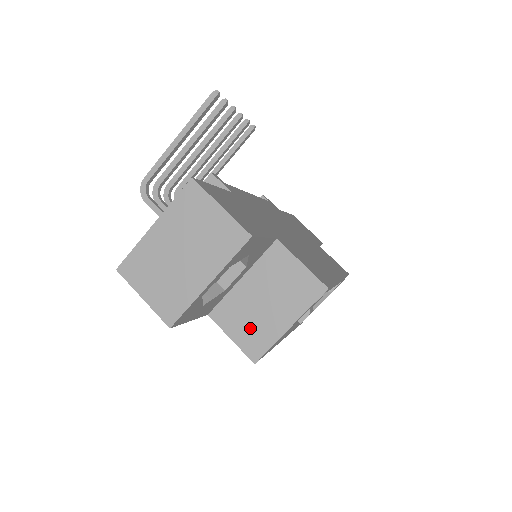
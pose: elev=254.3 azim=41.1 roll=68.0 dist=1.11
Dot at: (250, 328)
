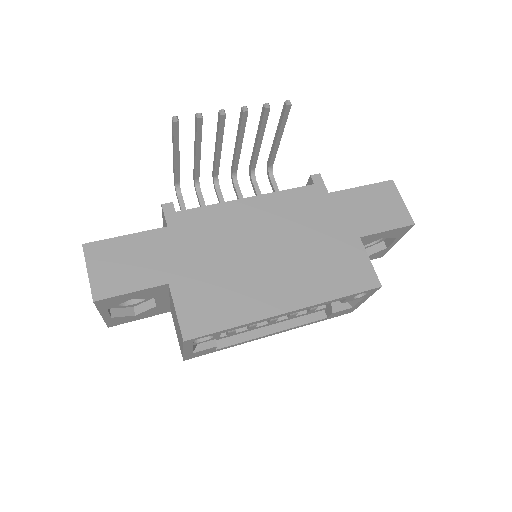
Dot at: occluded
